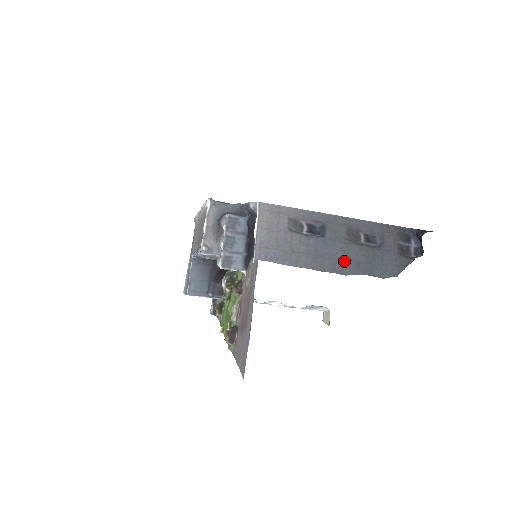
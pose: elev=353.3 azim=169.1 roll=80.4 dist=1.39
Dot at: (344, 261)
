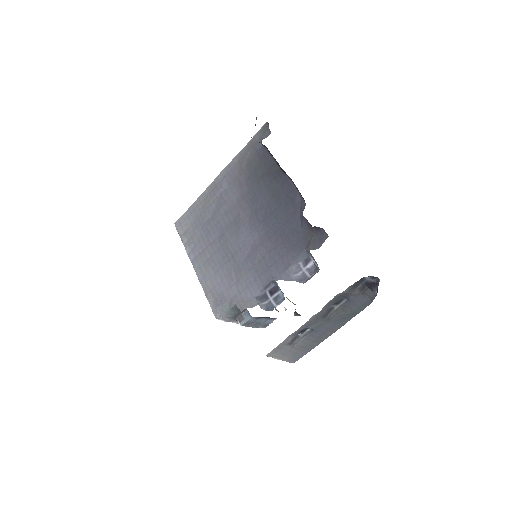
Dot at: (336, 324)
